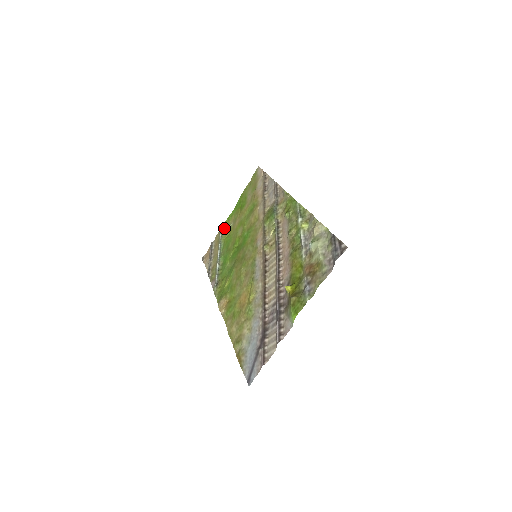
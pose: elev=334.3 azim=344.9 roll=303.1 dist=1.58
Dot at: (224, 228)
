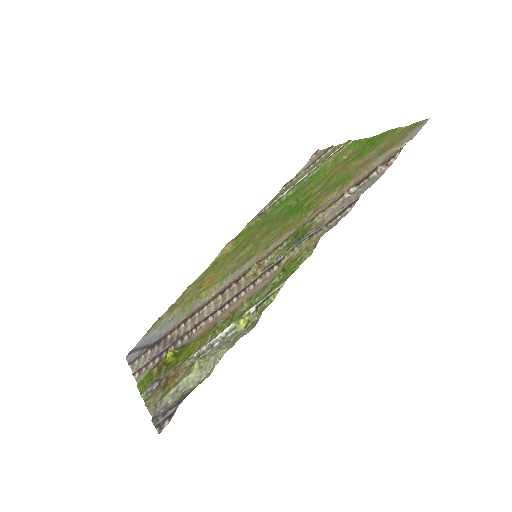
Dot at: (343, 149)
